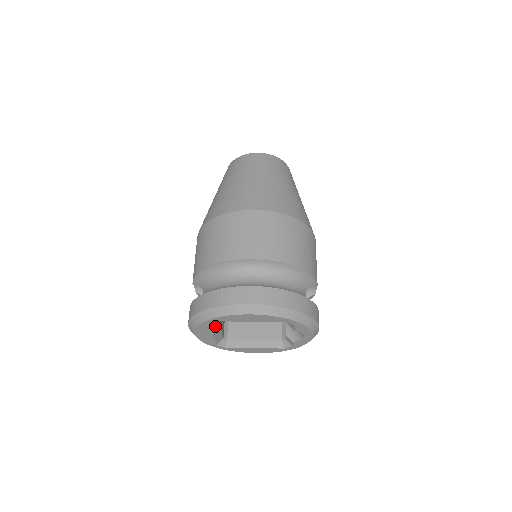
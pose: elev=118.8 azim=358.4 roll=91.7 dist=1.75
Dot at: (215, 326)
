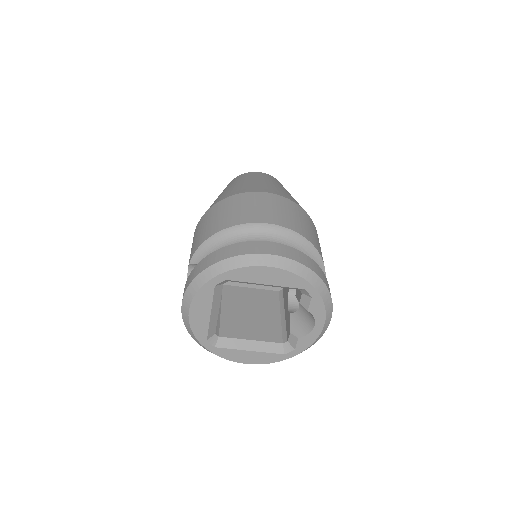
Dot at: (217, 298)
